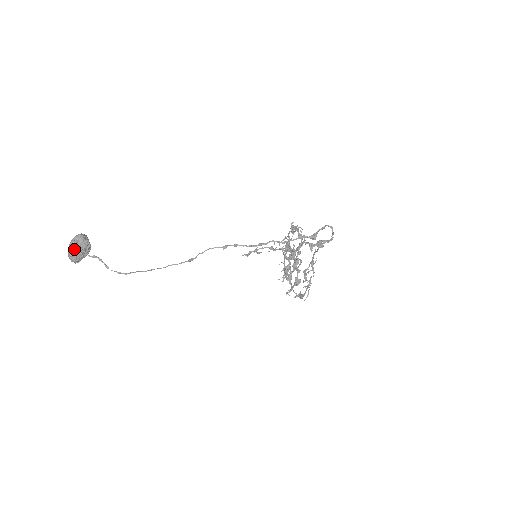
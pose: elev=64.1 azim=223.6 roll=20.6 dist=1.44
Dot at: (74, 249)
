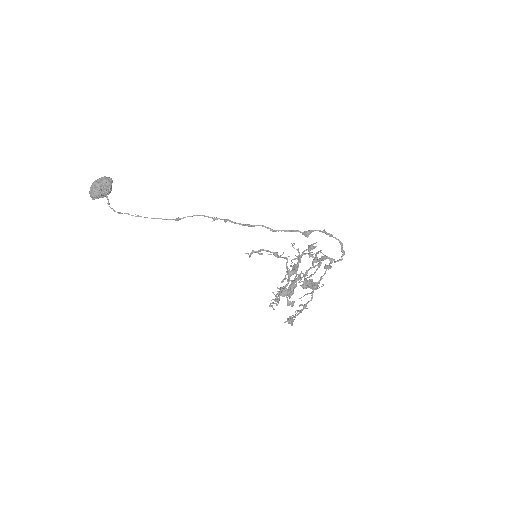
Dot at: (95, 184)
